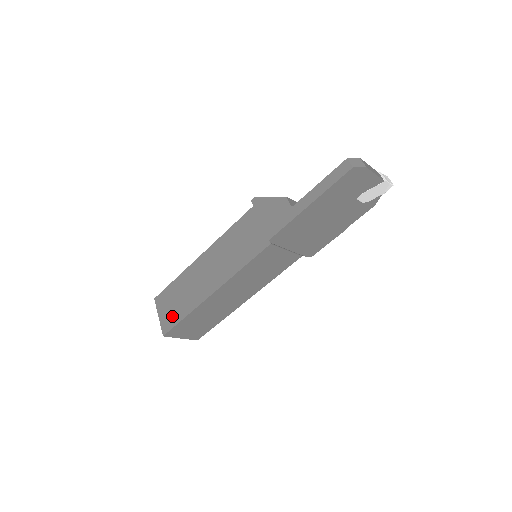
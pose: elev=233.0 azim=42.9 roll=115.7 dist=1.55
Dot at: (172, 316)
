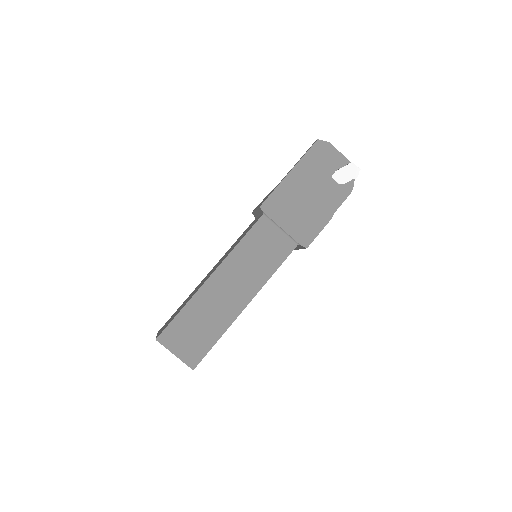
Dot at: occluded
